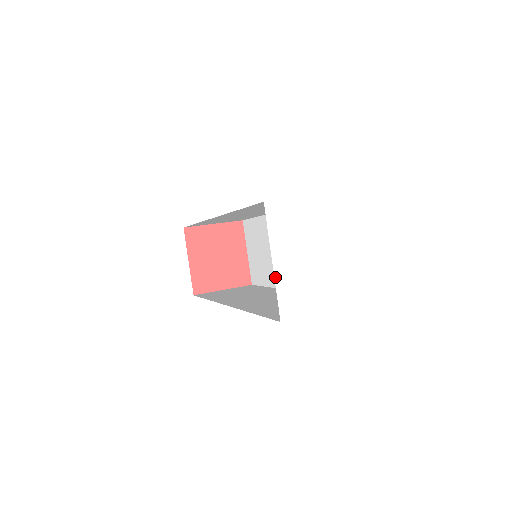
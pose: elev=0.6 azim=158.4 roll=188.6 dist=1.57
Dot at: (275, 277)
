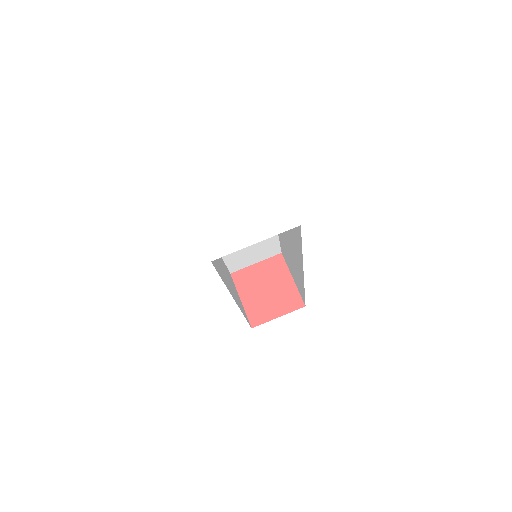
Dot at: (199, 229)
